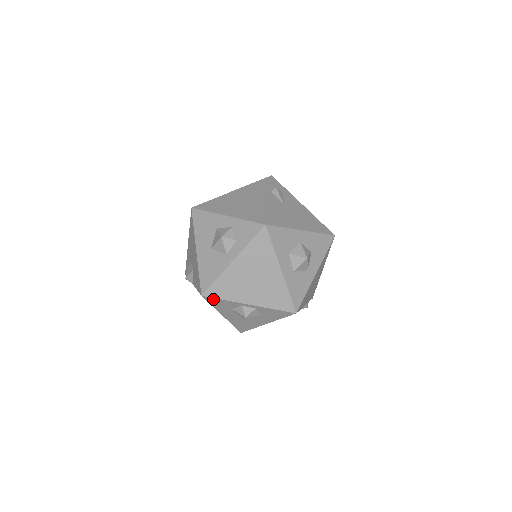
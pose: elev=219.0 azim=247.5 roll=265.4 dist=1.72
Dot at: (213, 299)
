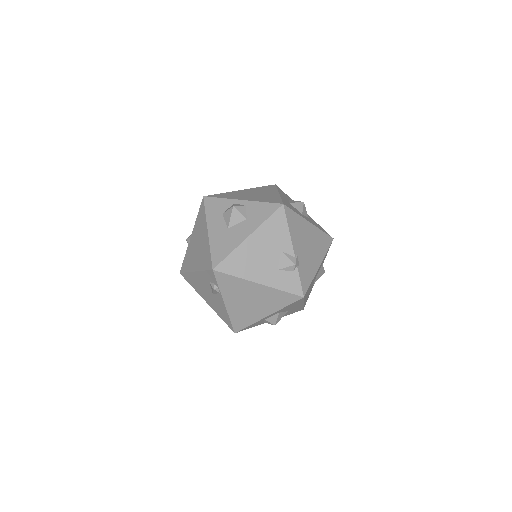
Dot at: (211, 200)
